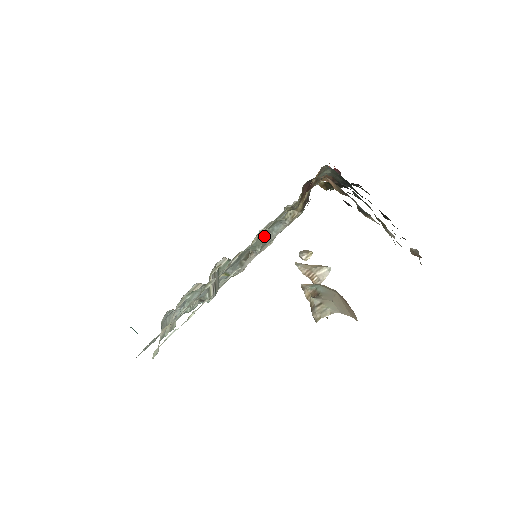
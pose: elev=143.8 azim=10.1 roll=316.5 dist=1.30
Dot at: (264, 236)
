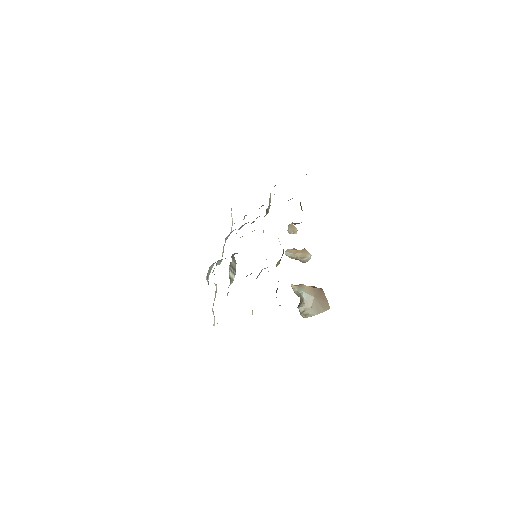
Dot at: (258, 275)
